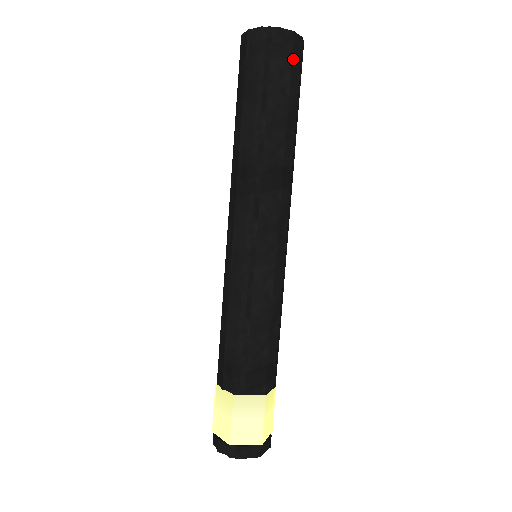
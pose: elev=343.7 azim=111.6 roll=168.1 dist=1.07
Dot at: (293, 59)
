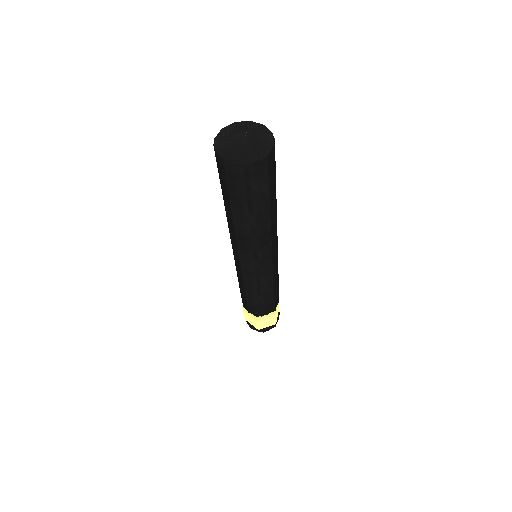
Dot at: (269, 171)
